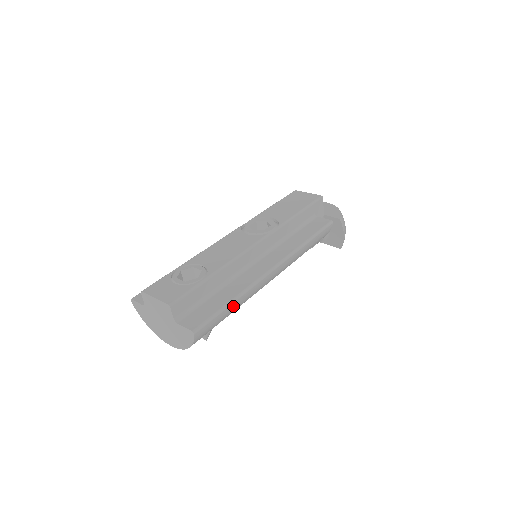
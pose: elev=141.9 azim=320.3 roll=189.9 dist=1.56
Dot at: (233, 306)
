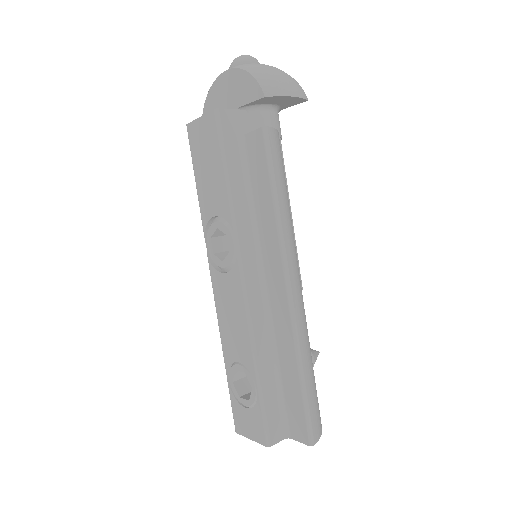
Dot at: (307, 373)
